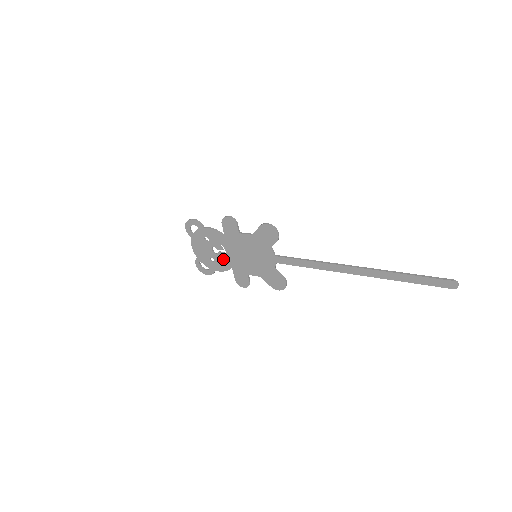
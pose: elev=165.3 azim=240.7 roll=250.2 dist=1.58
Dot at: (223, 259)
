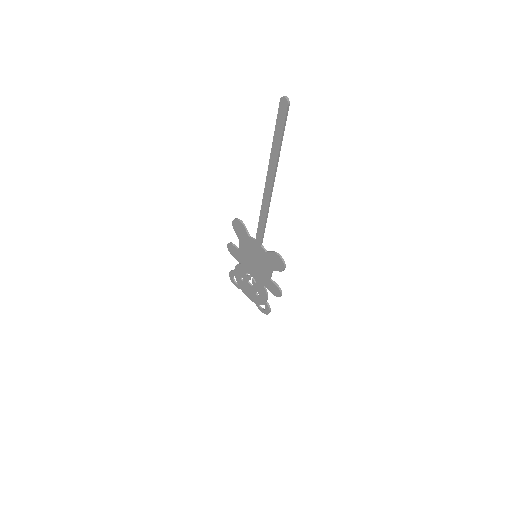
Dot at: (257, 284)
